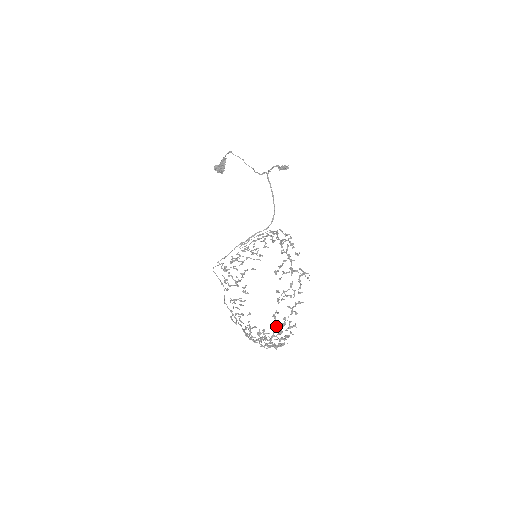
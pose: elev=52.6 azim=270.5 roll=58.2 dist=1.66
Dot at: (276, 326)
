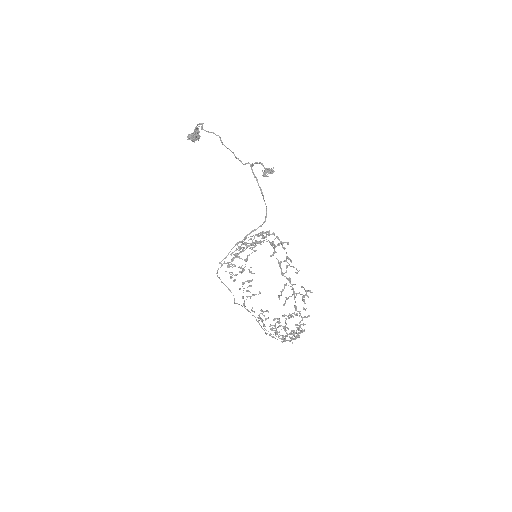
Dot at: (287, 336)
